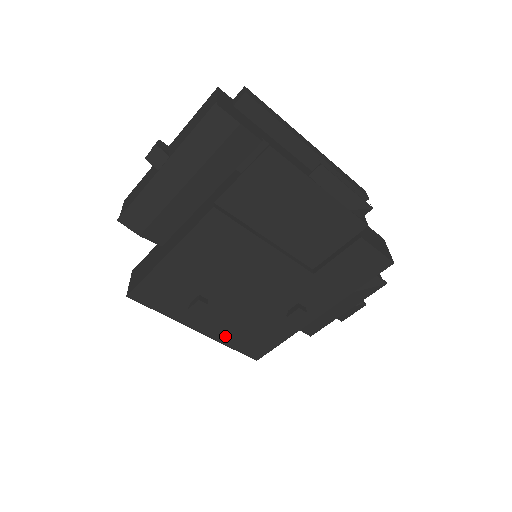
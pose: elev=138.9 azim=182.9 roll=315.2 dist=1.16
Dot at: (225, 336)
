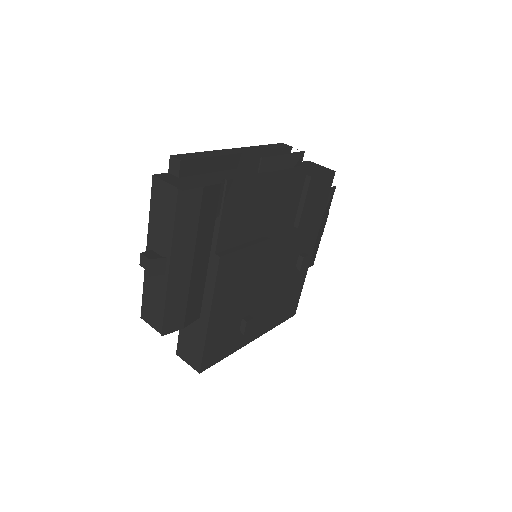
Dot at: (270, 323)
